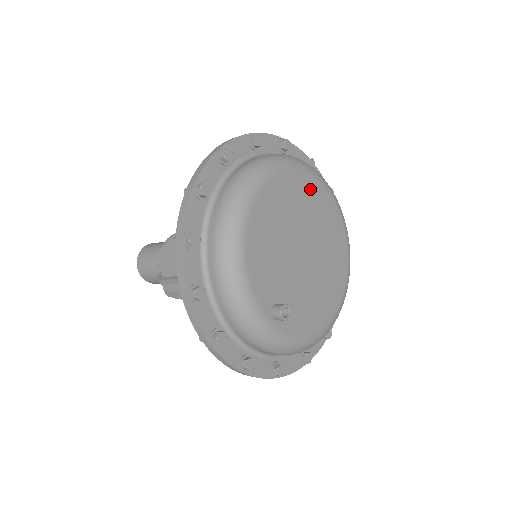
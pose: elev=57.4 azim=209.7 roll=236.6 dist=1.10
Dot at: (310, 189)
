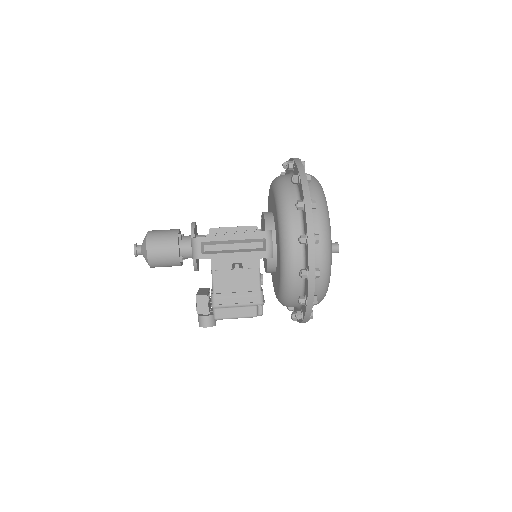
Dot at: occluded
